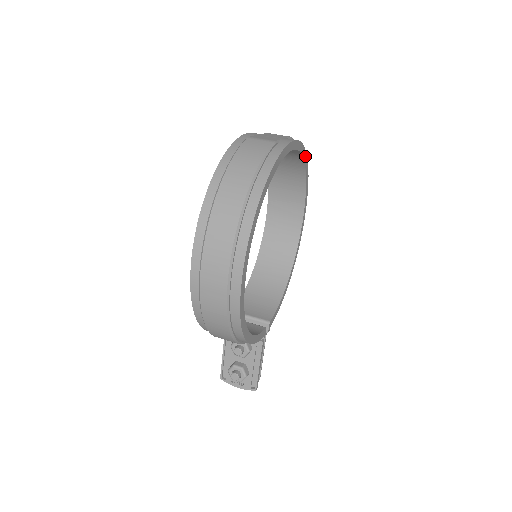
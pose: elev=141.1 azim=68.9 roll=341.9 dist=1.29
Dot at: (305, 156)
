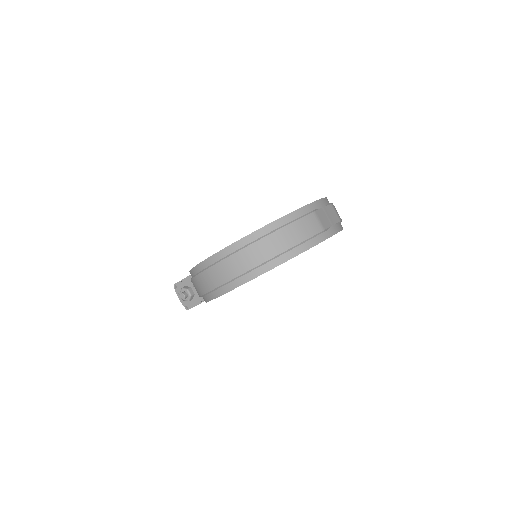
Dot at: occluded
